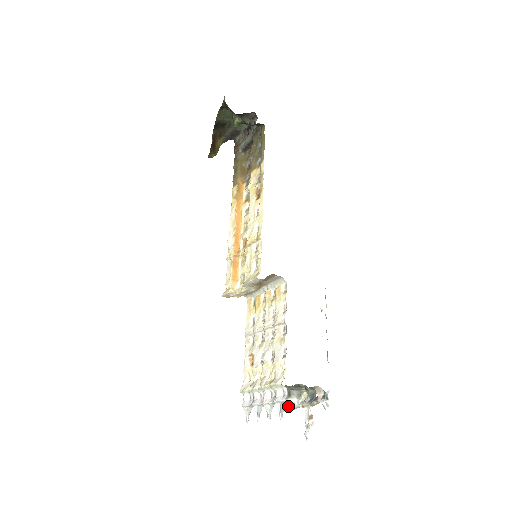
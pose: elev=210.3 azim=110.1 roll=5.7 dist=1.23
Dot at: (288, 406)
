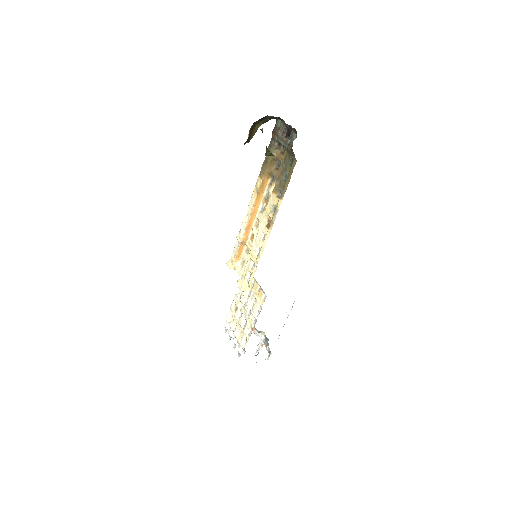
Dot at: (253, 331)
